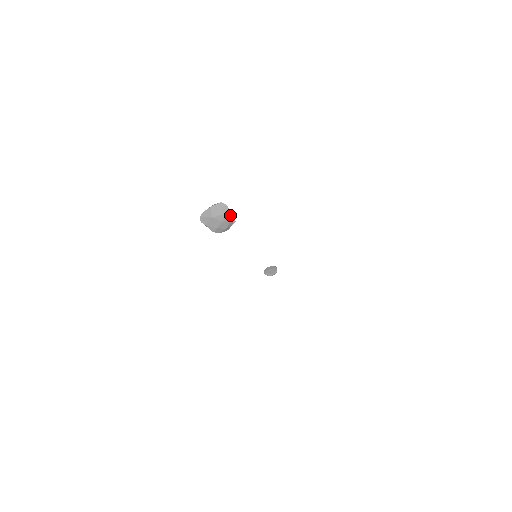
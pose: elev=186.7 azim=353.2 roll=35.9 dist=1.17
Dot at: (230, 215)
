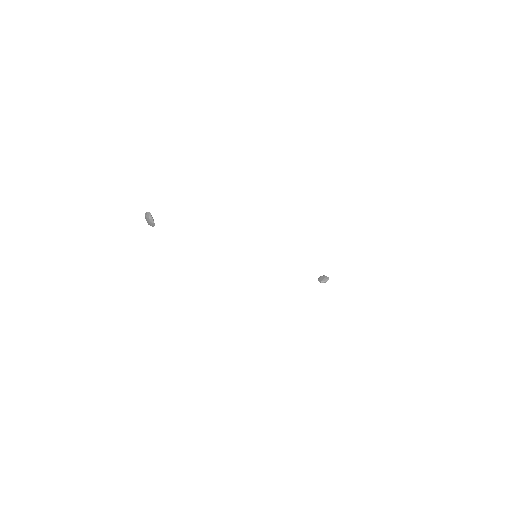
Dot at: (152, 220)
